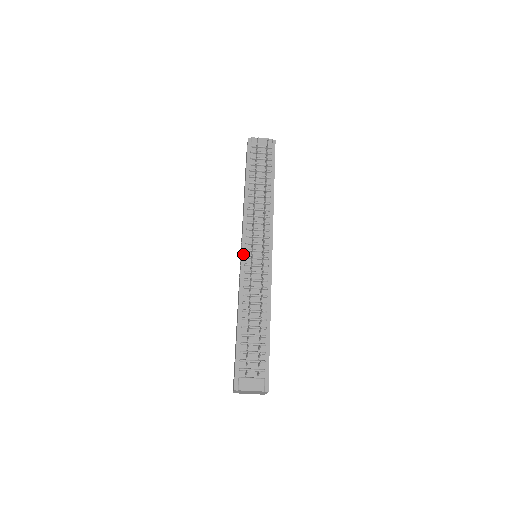
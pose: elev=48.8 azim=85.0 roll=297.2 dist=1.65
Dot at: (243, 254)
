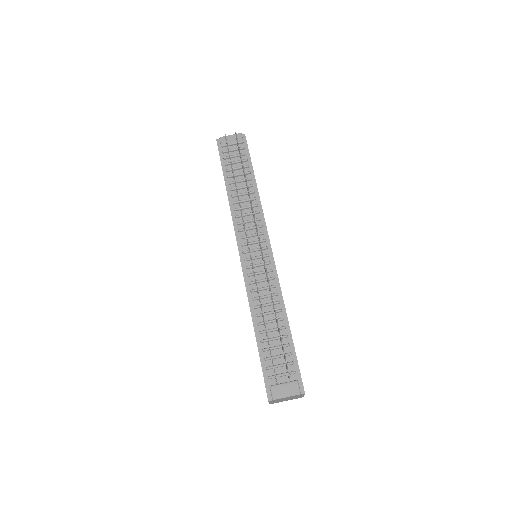
Dot at: (241, 257)
